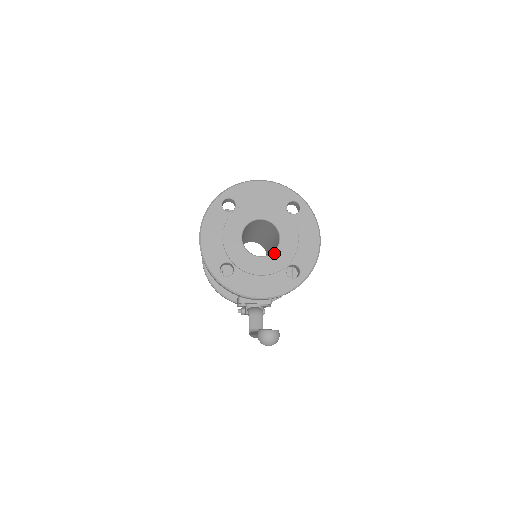
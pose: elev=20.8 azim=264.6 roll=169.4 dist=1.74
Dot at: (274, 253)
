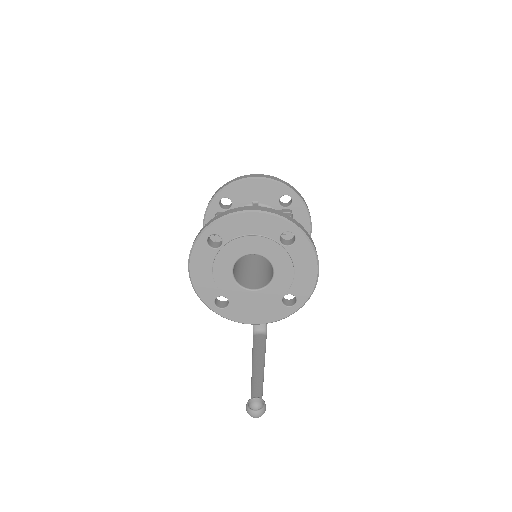
Dot at: (268, 286)
